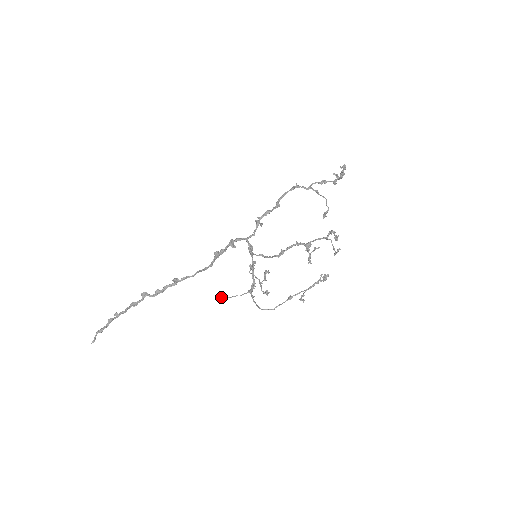
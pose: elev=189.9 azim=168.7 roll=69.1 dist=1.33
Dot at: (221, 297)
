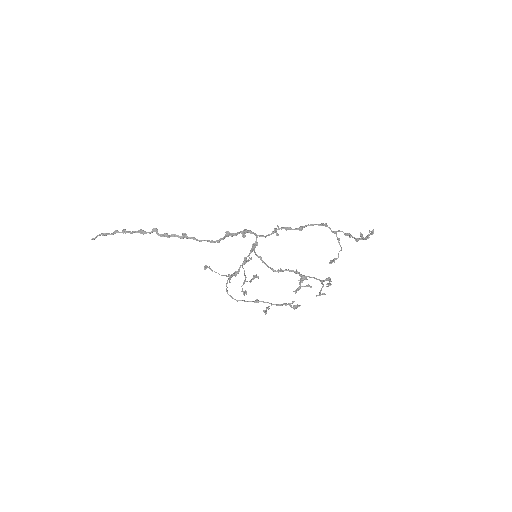
Dot at: (206, 266)
